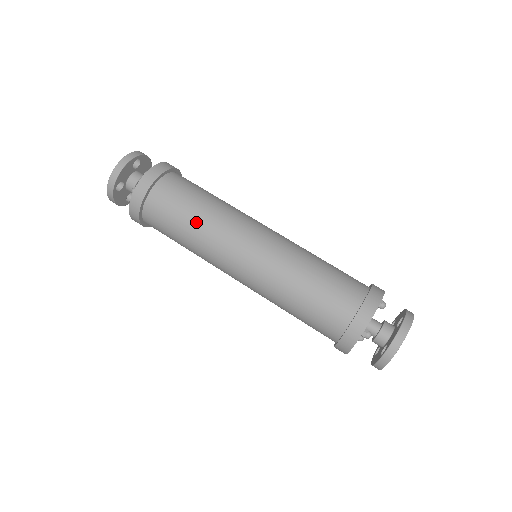
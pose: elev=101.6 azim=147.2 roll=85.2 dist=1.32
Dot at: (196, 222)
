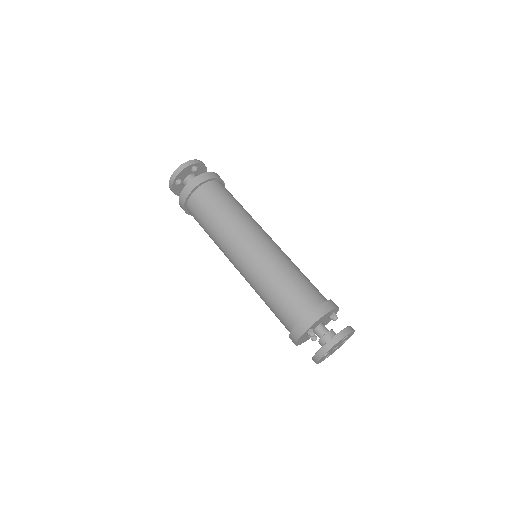
Dot at: (219, 220)
